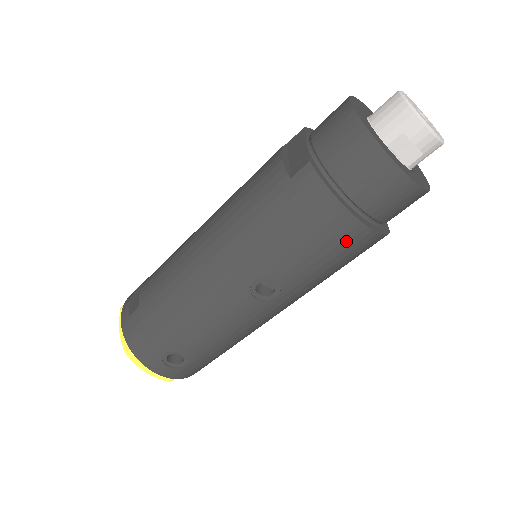
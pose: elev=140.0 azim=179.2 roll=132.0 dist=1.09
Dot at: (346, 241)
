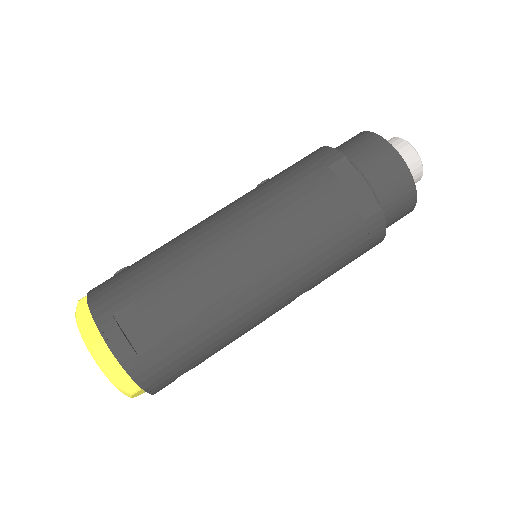
Dot at: occluded
